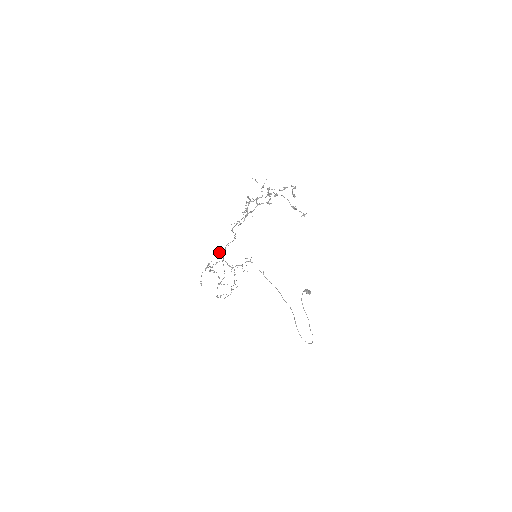
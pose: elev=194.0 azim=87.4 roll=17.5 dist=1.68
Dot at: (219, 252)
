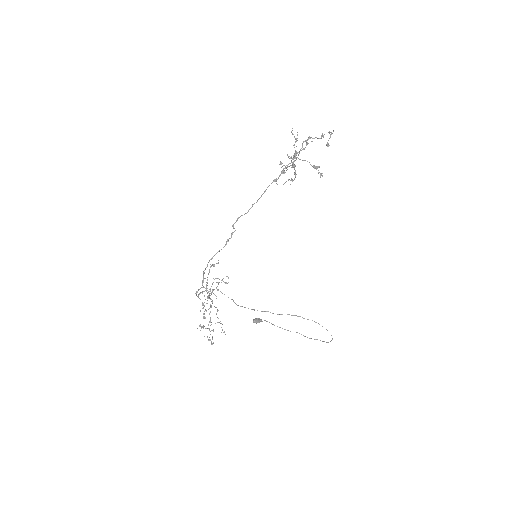
Dot at: (213, 265)
